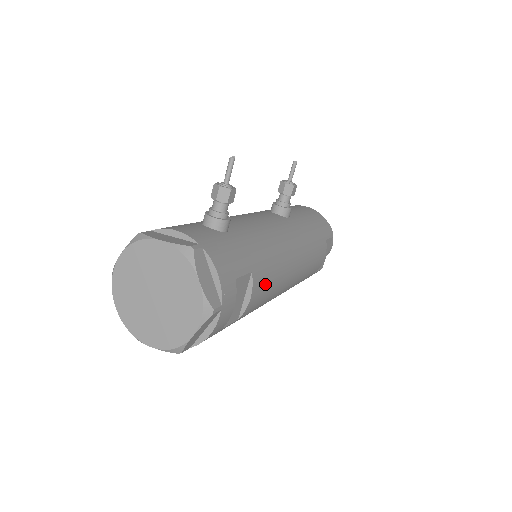
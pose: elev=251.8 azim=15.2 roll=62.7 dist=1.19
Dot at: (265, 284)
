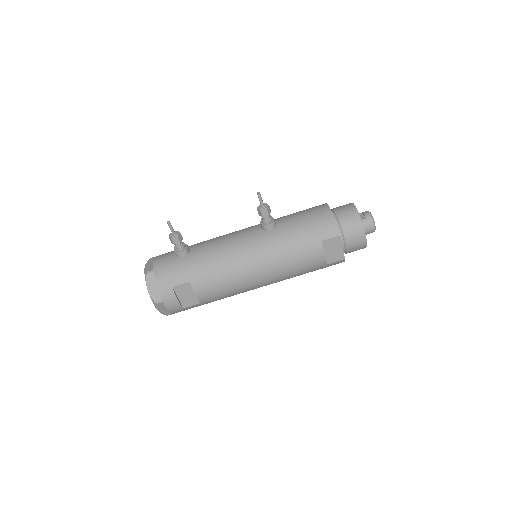
Dot at: (210, 286)
